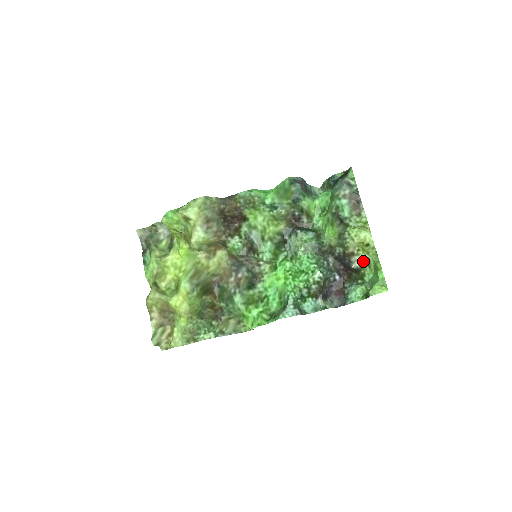
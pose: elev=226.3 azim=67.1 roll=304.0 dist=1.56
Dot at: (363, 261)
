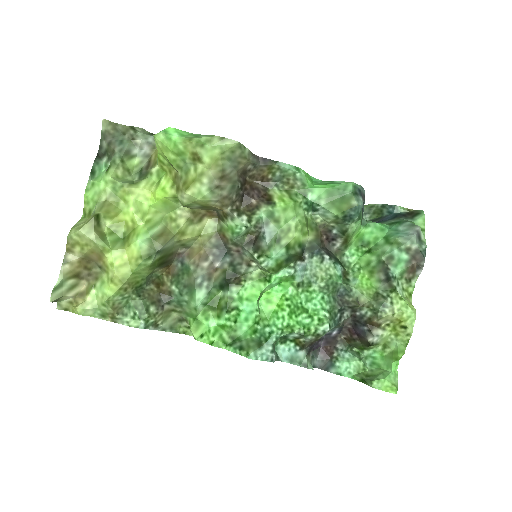
Dot at: (384, 339)
